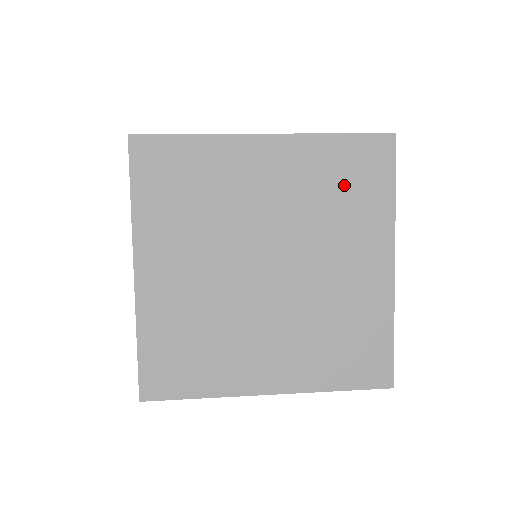
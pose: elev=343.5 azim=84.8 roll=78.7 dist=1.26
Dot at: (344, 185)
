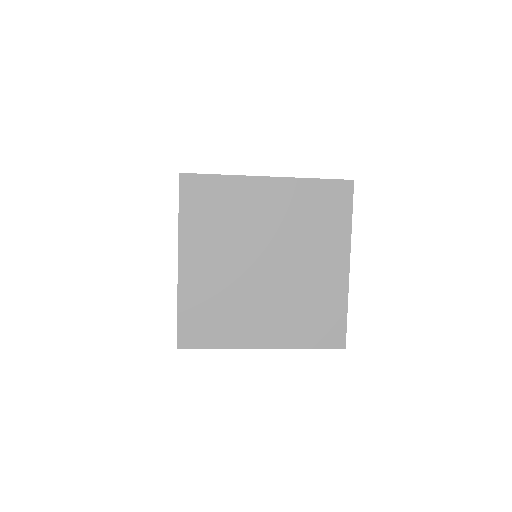
Dot at: (318, 212)
